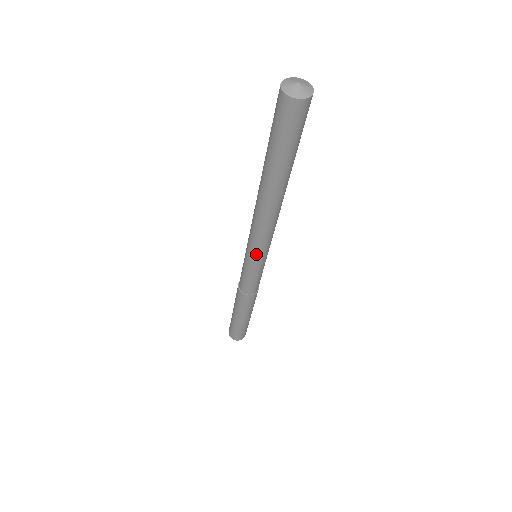
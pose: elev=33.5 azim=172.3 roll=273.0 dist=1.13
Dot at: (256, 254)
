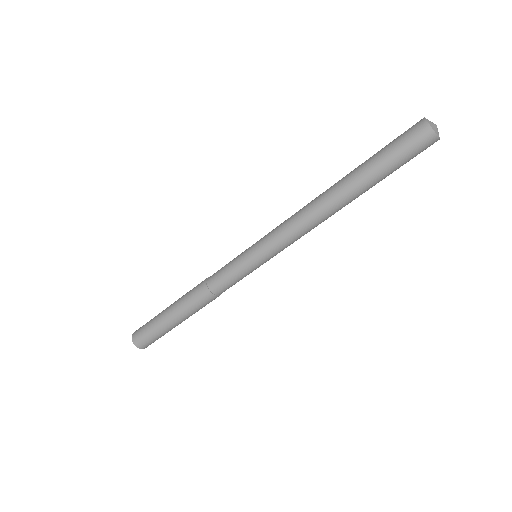
Dot at: (266, 247)
